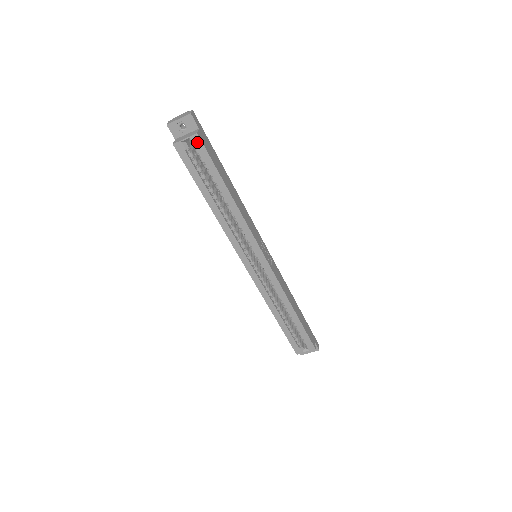
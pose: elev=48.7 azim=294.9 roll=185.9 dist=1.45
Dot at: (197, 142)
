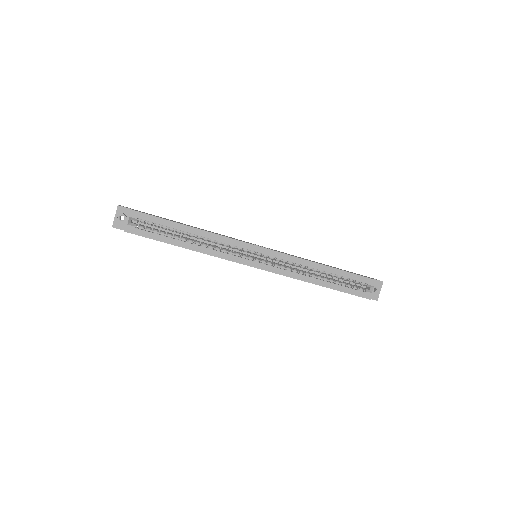
Dot at: (136, 215)
